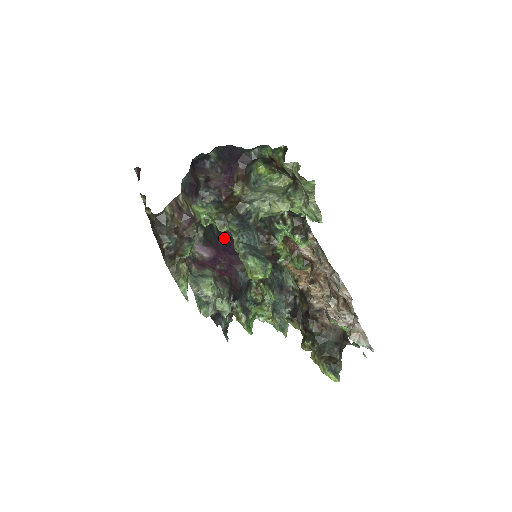
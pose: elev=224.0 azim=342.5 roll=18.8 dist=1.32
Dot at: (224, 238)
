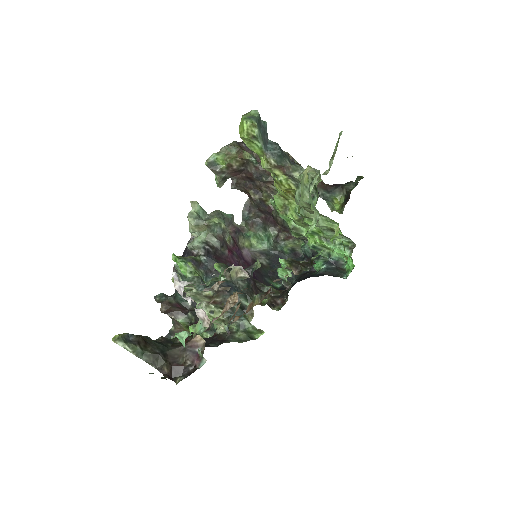
Dot at: occluded
